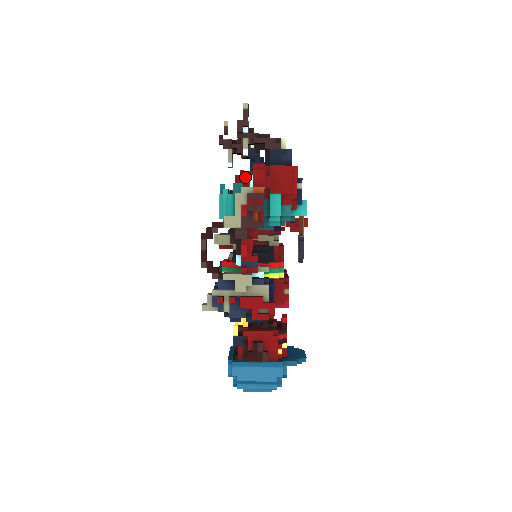
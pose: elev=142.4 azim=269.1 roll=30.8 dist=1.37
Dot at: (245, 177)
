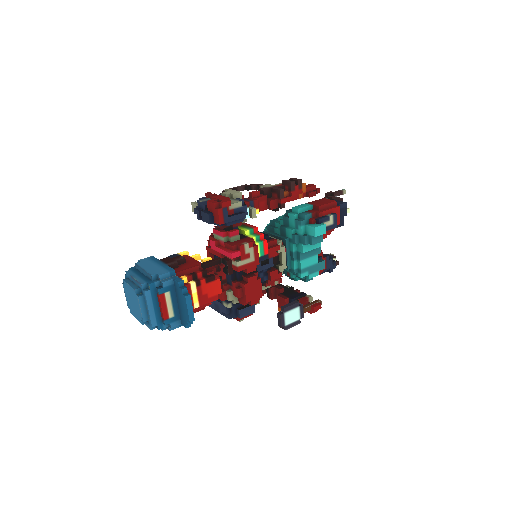
Dot at: occluded
